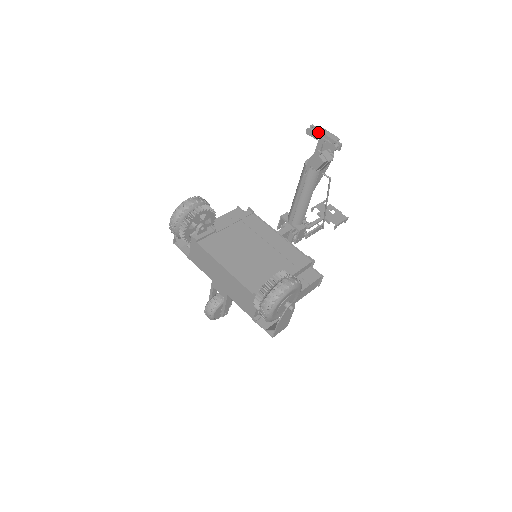
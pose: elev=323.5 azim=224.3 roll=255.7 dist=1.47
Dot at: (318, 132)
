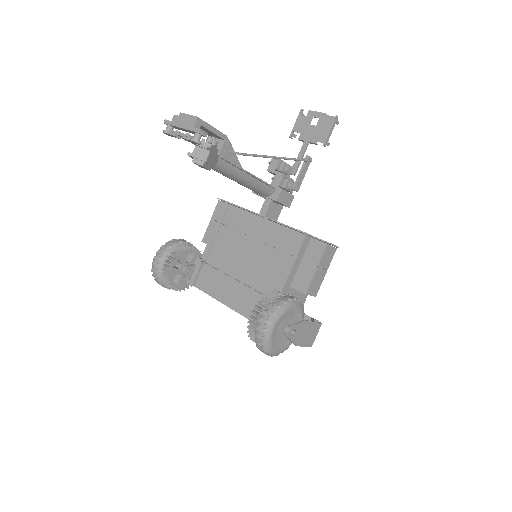
Dot at: (174, 127)
